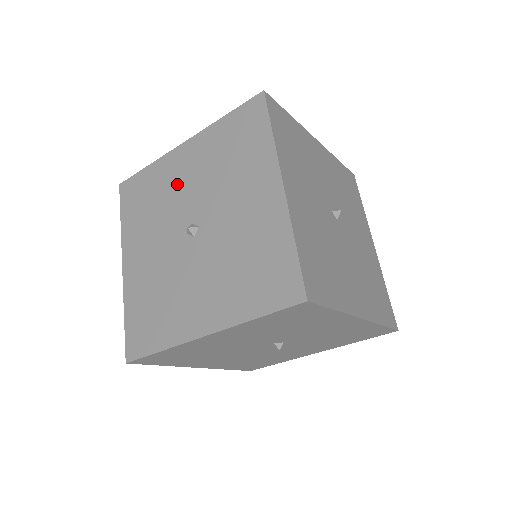
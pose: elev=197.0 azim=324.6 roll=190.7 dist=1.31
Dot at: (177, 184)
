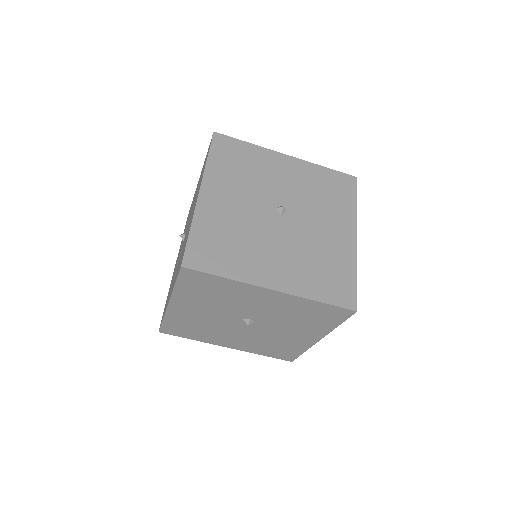
Dot at: occluded
